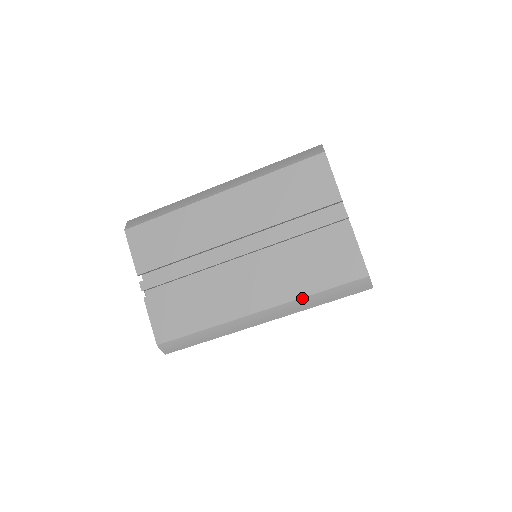
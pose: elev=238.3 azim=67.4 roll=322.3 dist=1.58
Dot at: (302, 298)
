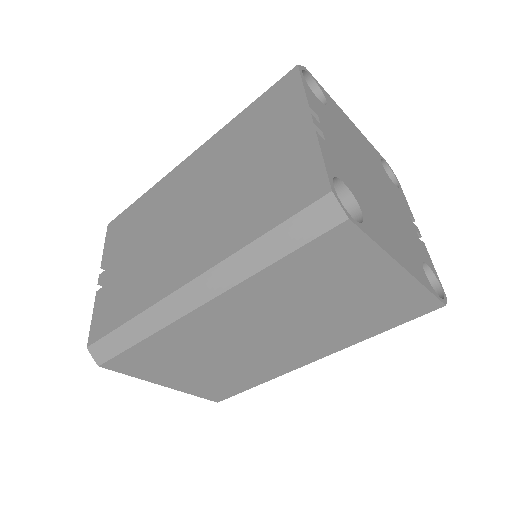
Dot at: (239, 251)
